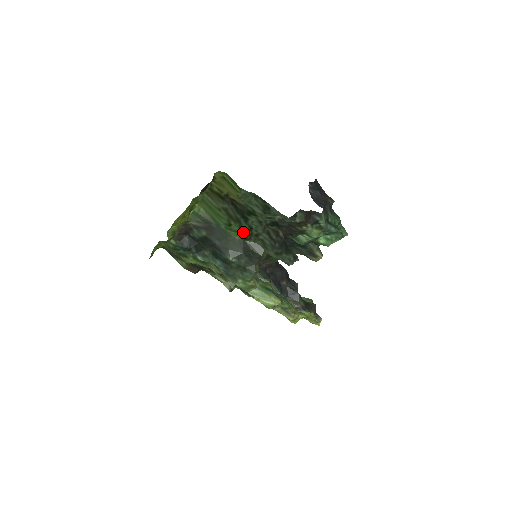
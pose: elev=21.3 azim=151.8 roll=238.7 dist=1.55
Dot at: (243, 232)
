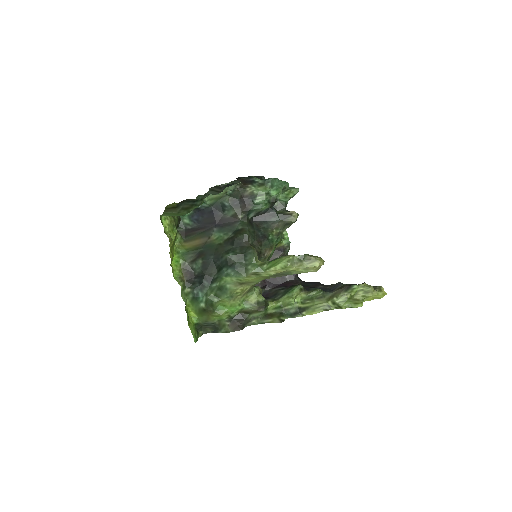
Dot at: (199, 205)
